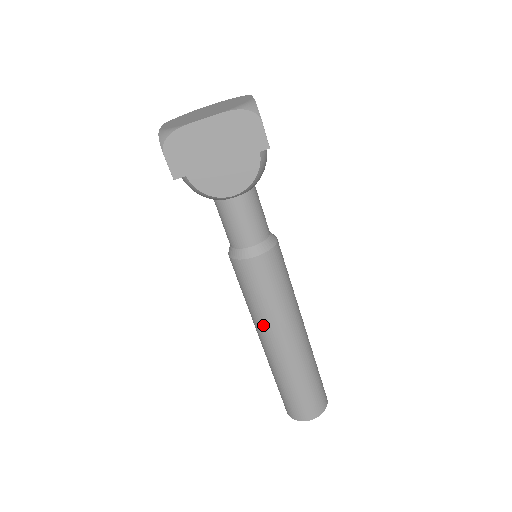
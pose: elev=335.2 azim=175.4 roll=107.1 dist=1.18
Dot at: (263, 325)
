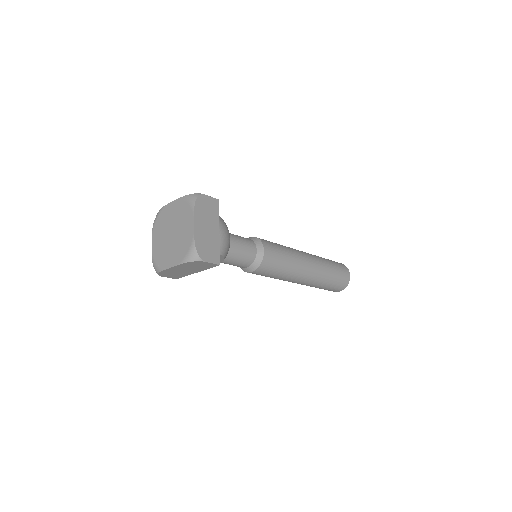
Dot at: occluded
